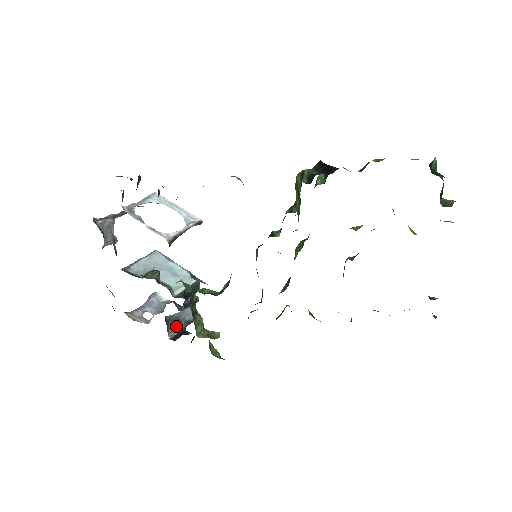
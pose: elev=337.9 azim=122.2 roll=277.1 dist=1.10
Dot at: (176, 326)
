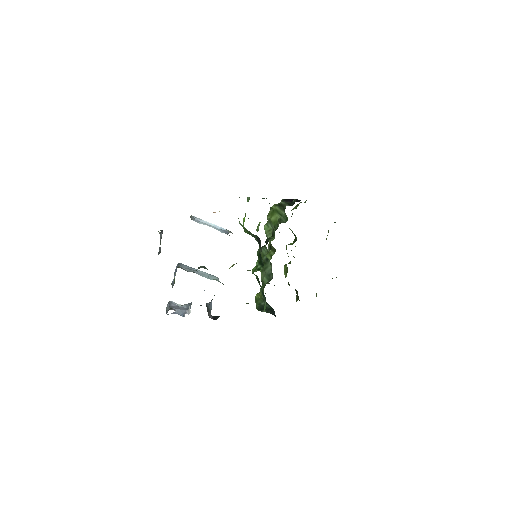
Dot at: (209, 313)
